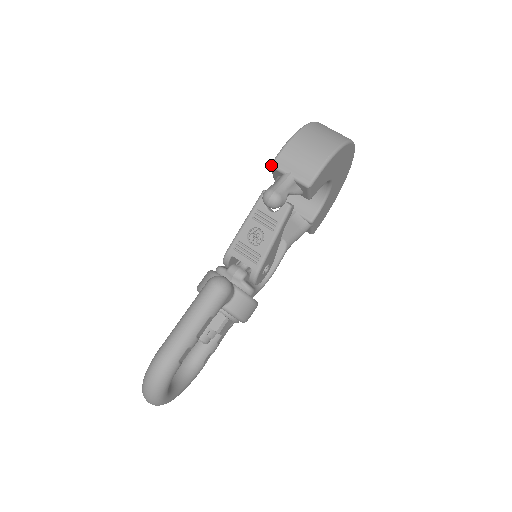
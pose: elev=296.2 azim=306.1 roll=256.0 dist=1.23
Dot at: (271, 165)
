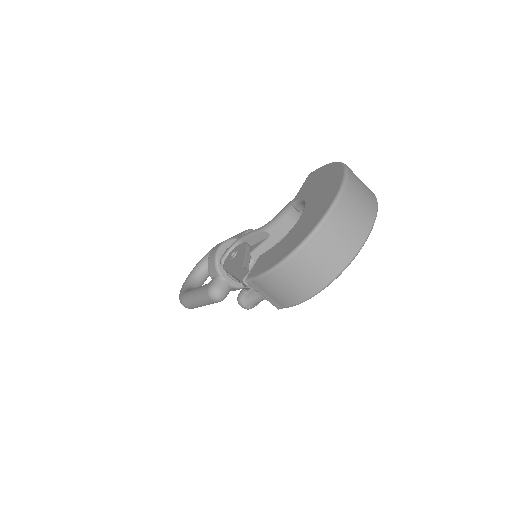
Dot at: occluded
